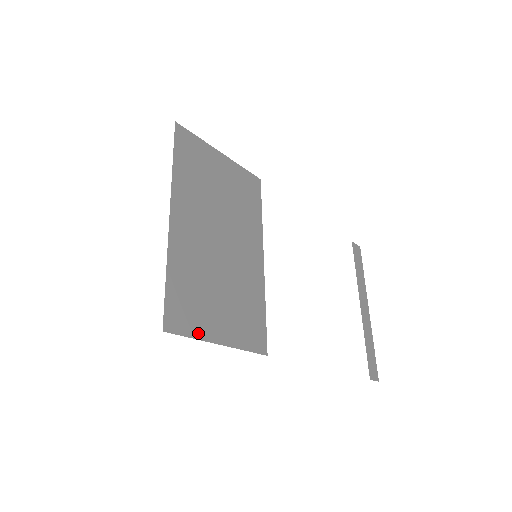
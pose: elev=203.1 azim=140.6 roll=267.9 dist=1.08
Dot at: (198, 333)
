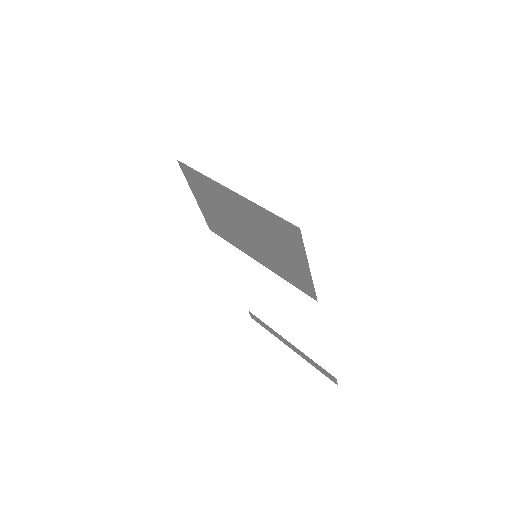
Dot at: (302, 250)
